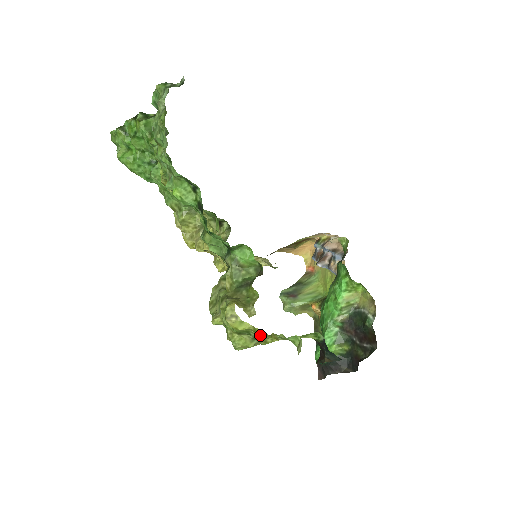
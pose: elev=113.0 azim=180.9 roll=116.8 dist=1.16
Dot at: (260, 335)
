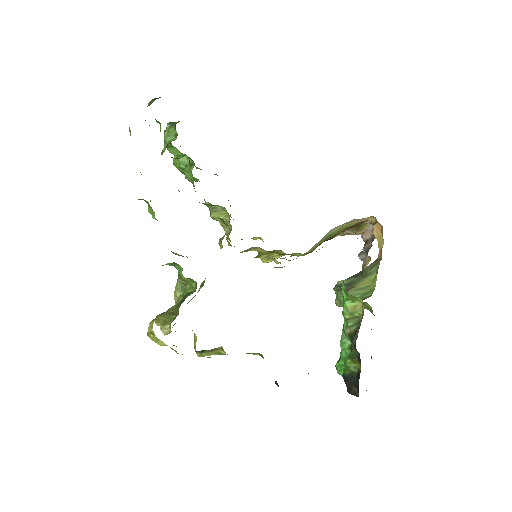
Dot at: occluded
